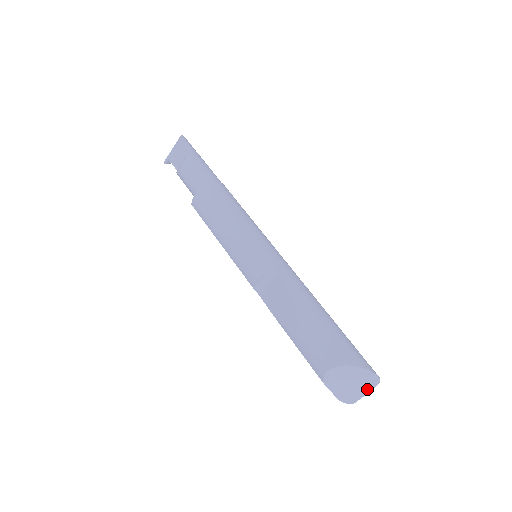
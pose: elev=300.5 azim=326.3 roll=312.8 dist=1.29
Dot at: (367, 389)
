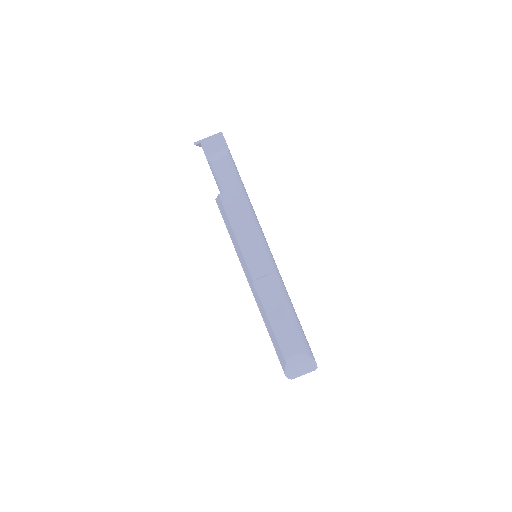
Dot at: (306, 372)
